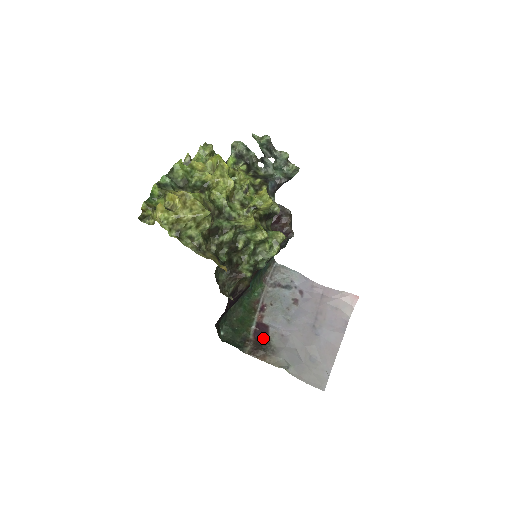
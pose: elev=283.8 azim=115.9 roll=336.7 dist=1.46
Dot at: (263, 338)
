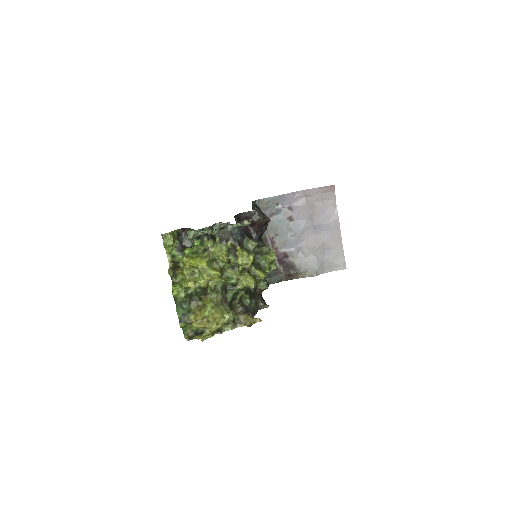
Dot at: (288, 264)
